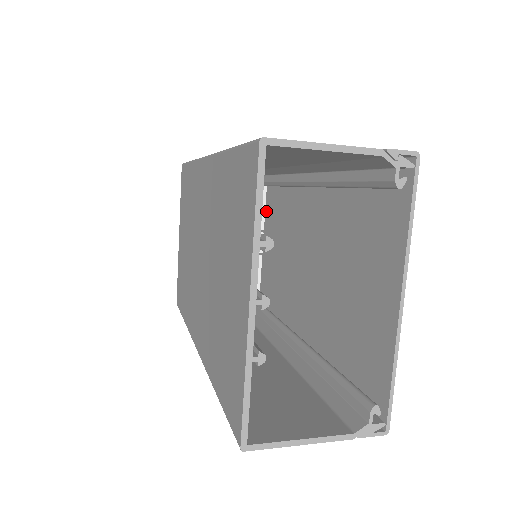
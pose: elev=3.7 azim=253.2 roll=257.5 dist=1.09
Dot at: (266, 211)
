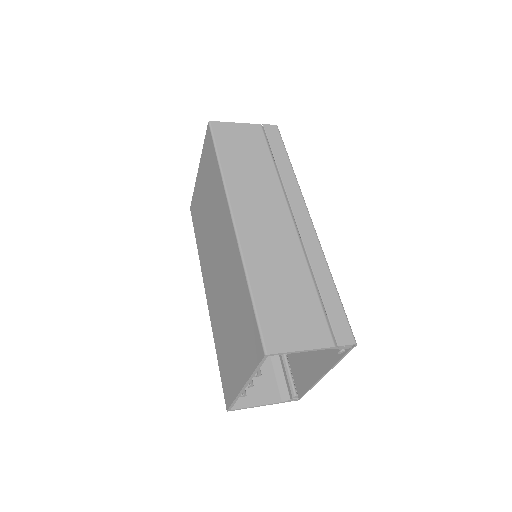
Dot at: occluded
